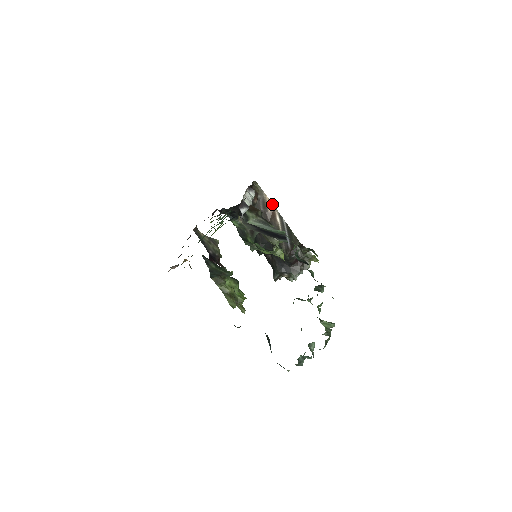
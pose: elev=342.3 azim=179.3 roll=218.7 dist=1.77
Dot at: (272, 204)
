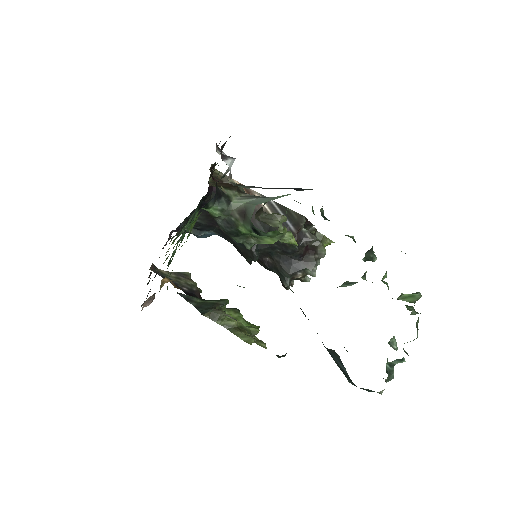
Dot at: occluded
